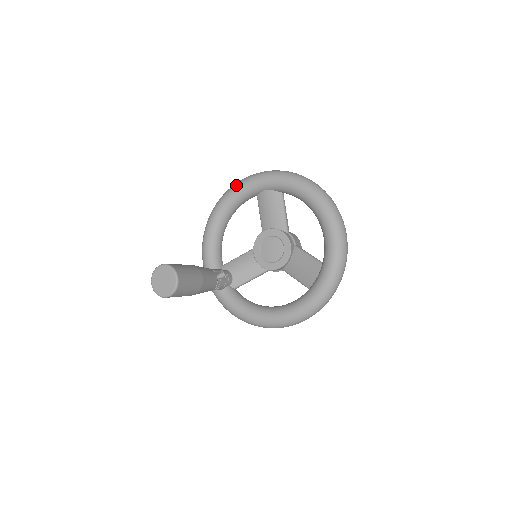
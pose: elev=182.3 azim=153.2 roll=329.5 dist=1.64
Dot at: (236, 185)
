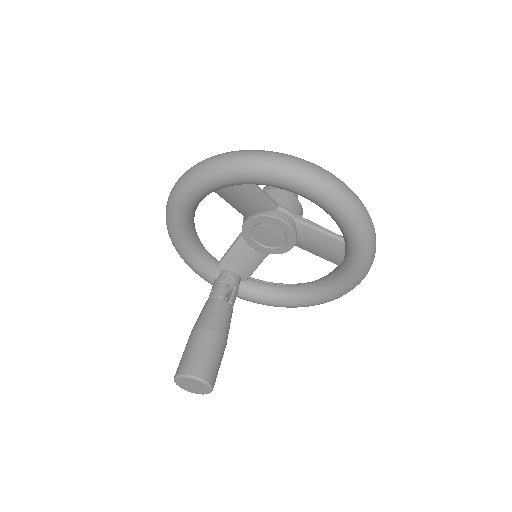
Dot at: (178, 195)
